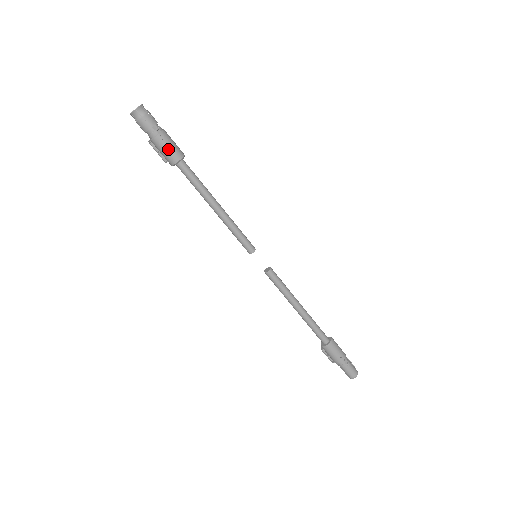
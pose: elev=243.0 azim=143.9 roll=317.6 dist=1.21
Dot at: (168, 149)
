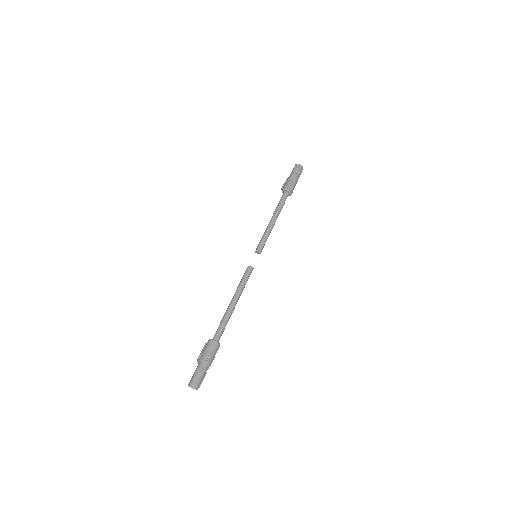
Dot at: (290, 183)
